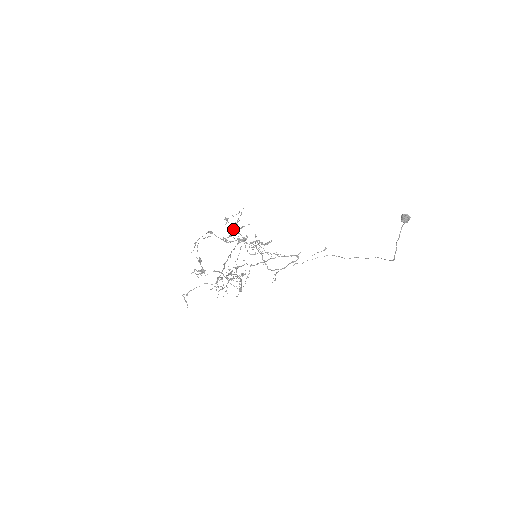
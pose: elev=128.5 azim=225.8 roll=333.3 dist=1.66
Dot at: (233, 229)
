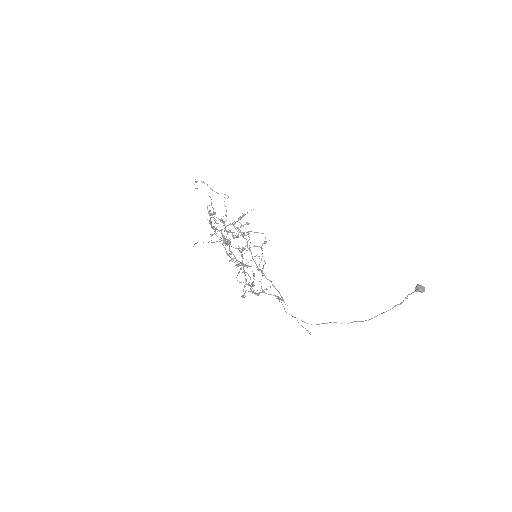
Dot at: occluded
